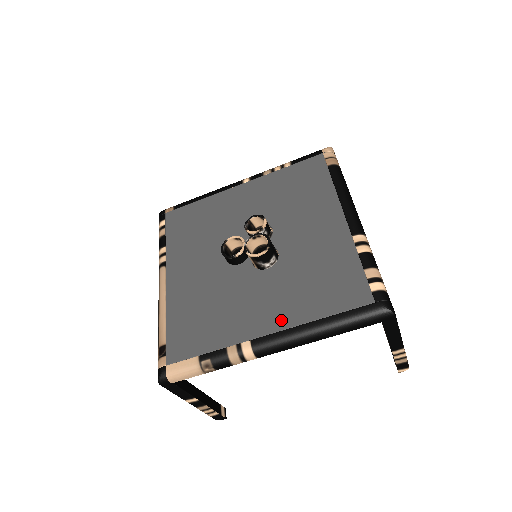
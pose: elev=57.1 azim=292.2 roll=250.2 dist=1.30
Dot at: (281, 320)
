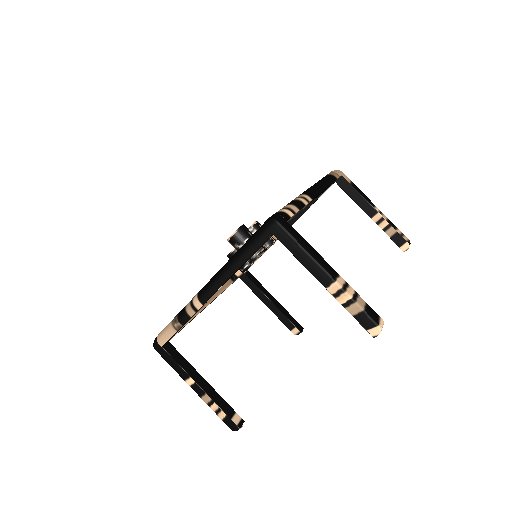
Dot at: occluded
